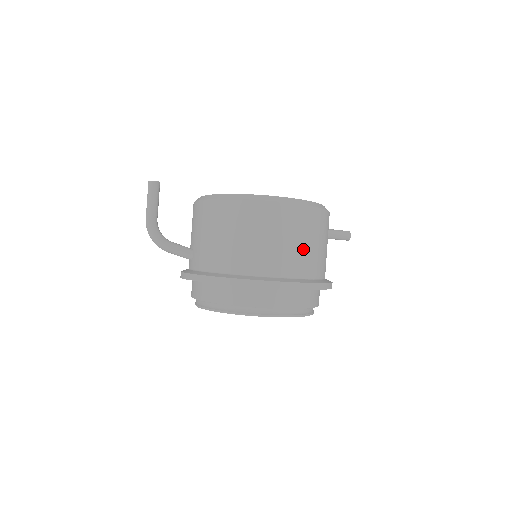
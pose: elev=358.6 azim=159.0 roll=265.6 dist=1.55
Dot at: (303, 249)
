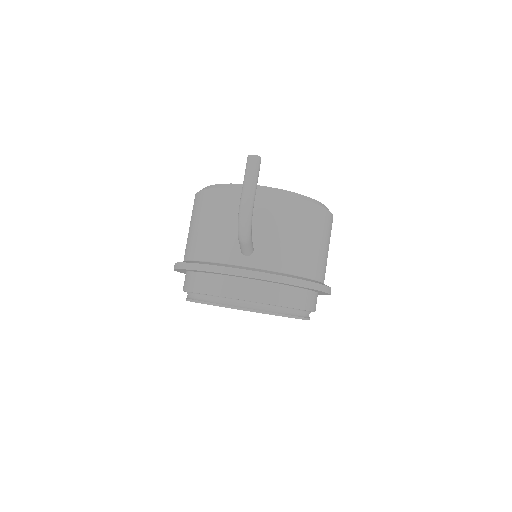
Dot at: occluded
